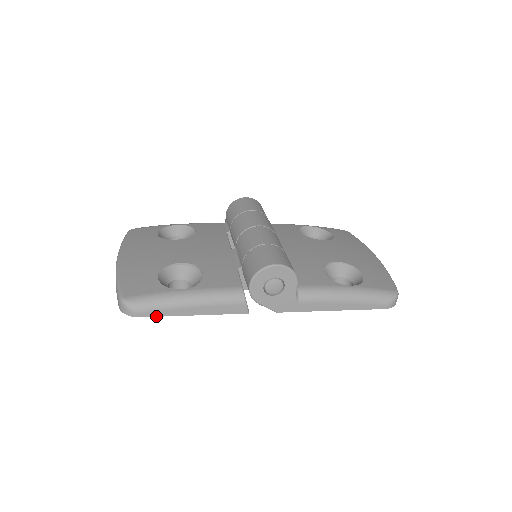
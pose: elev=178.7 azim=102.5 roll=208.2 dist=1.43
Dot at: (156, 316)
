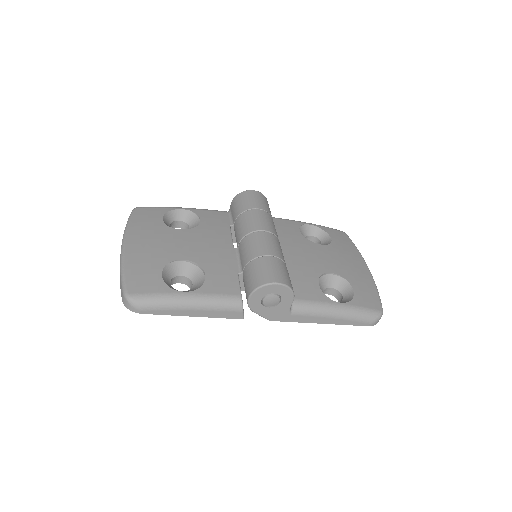
Dot at: (157, 314)
